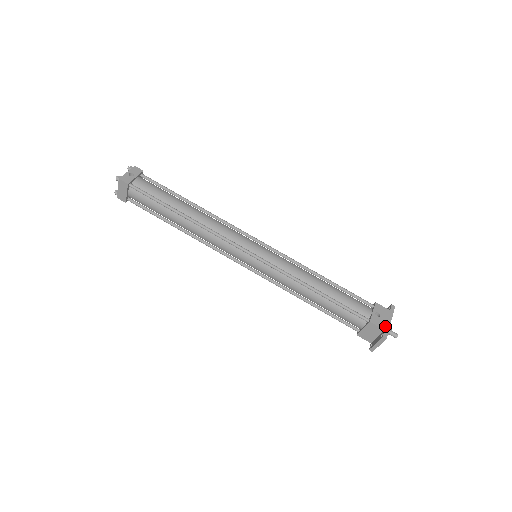
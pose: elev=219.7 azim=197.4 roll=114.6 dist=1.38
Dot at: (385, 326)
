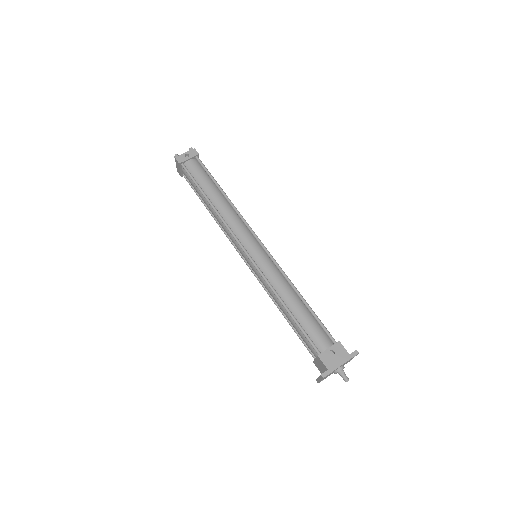
Dot at: (331, 366)
